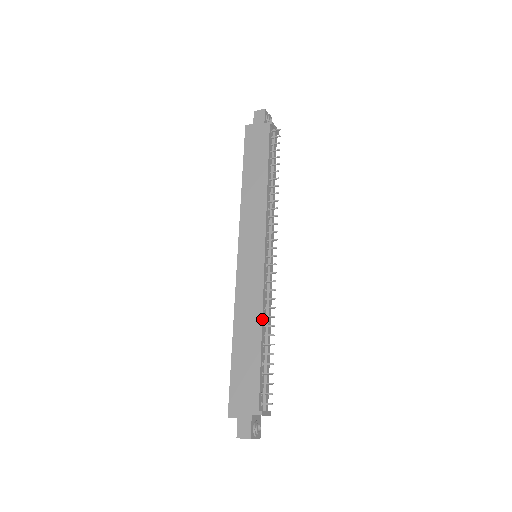
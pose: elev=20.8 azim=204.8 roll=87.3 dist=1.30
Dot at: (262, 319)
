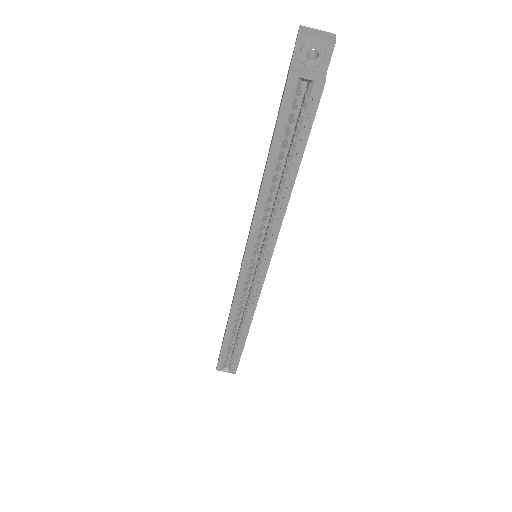
Dot at: occluded
